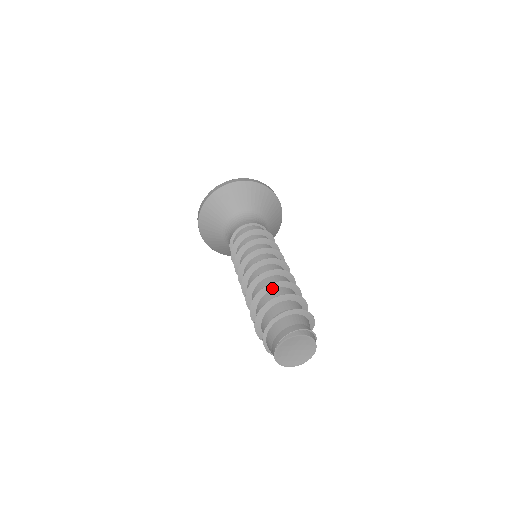
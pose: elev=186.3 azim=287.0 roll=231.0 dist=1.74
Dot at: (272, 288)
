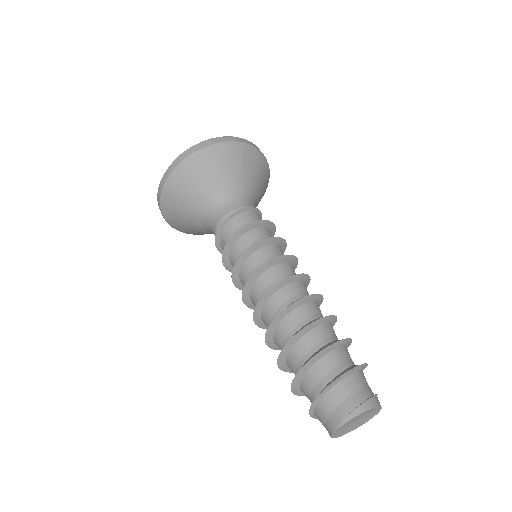
Dot at: (306, 331)
